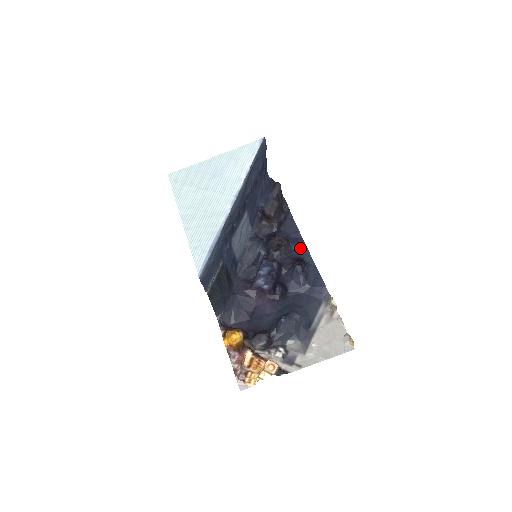
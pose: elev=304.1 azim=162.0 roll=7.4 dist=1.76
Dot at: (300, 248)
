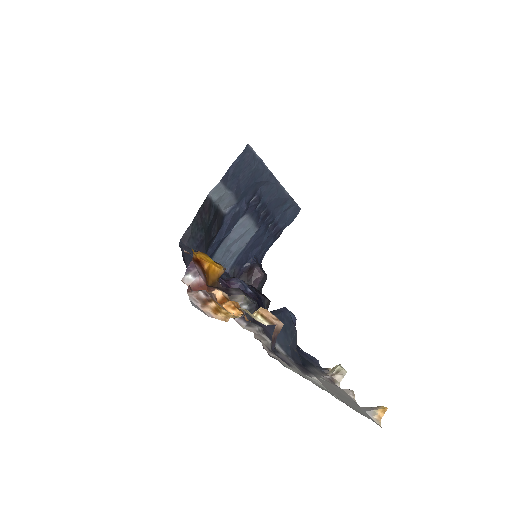
Dot at: occluded
